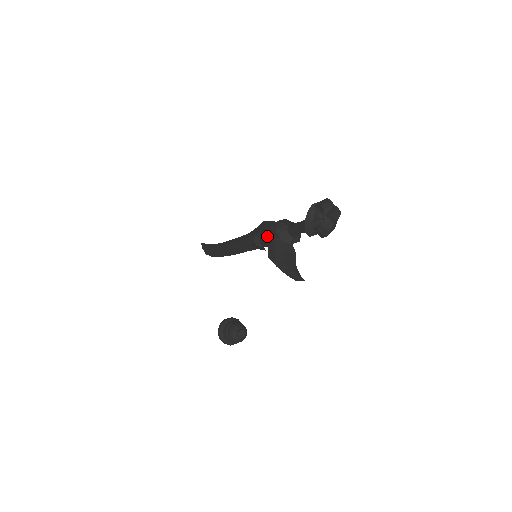
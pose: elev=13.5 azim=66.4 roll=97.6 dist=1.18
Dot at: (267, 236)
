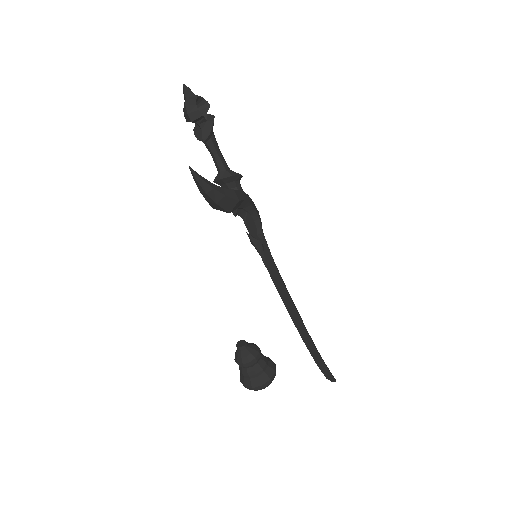
Dot at: occluded
